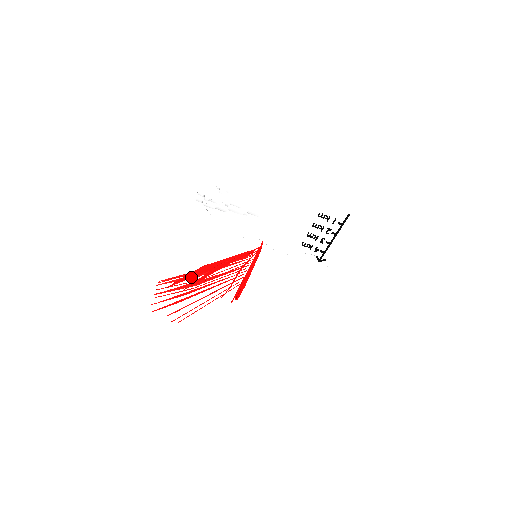
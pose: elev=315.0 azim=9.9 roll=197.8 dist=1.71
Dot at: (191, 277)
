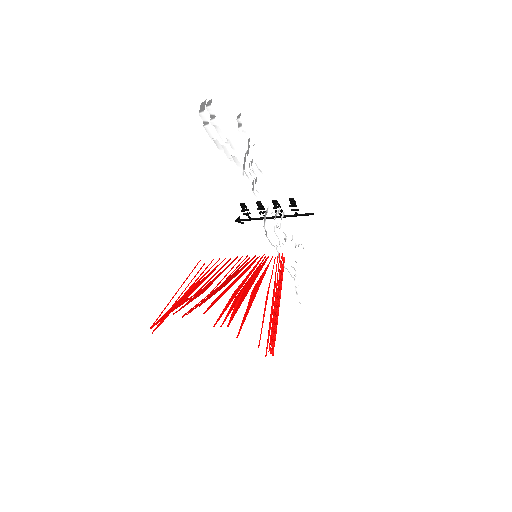
Dot at: occluded
